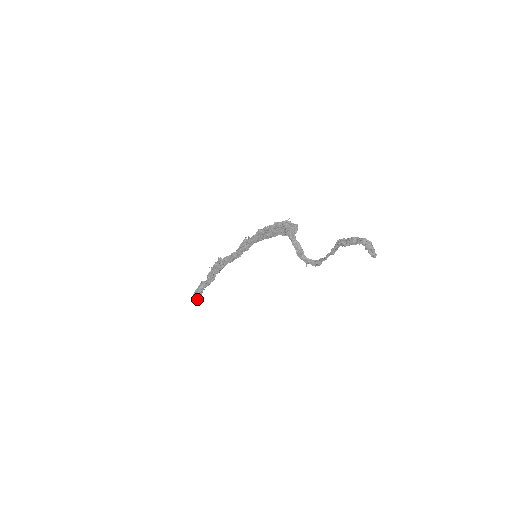
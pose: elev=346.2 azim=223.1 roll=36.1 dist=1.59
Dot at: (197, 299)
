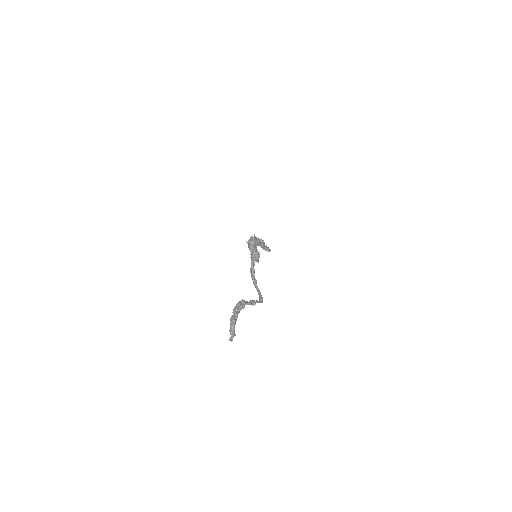
Dot at: (269, 251)
